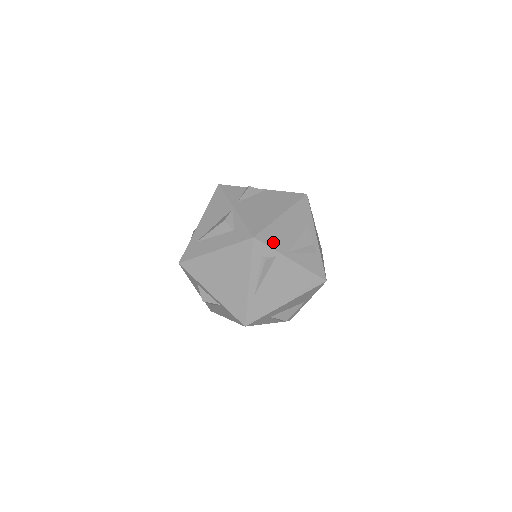
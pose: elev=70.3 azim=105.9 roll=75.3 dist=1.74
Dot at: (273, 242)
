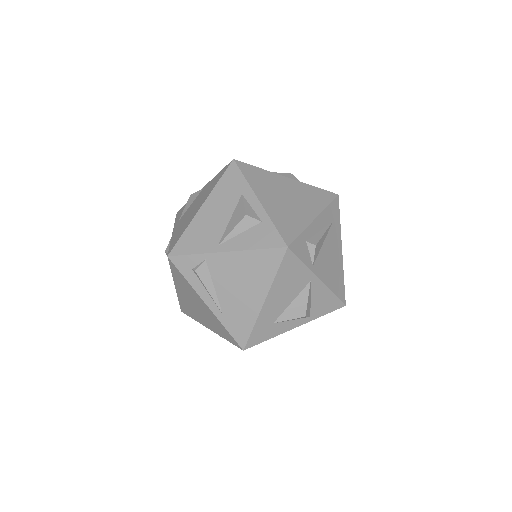
Dot at: (194, 246)
